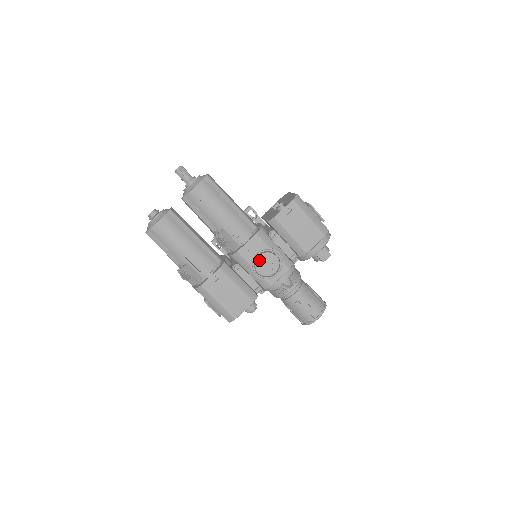
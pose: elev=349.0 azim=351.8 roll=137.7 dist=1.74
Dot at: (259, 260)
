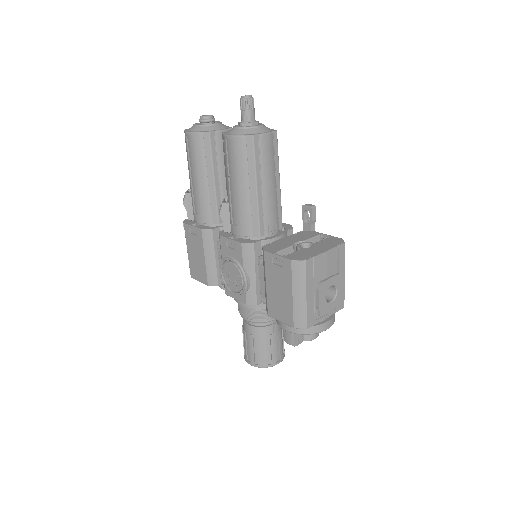
Dot at: (229, 265)
